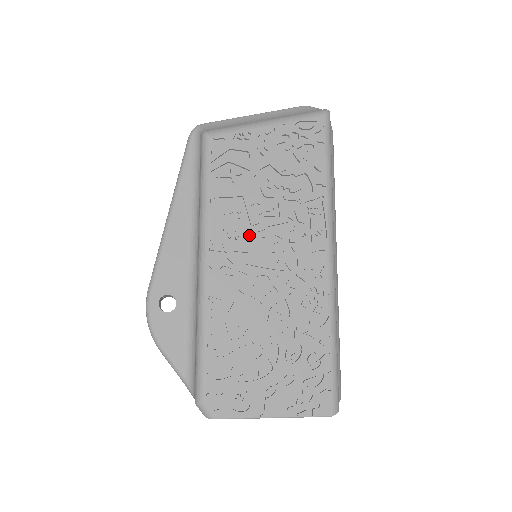
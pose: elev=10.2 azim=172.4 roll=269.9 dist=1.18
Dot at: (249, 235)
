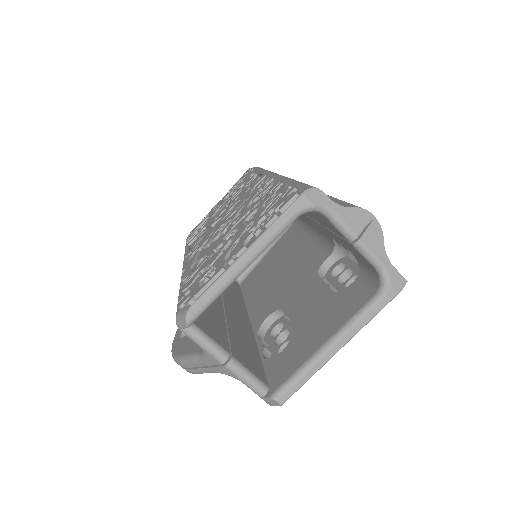
Dot at: (210, 229)
